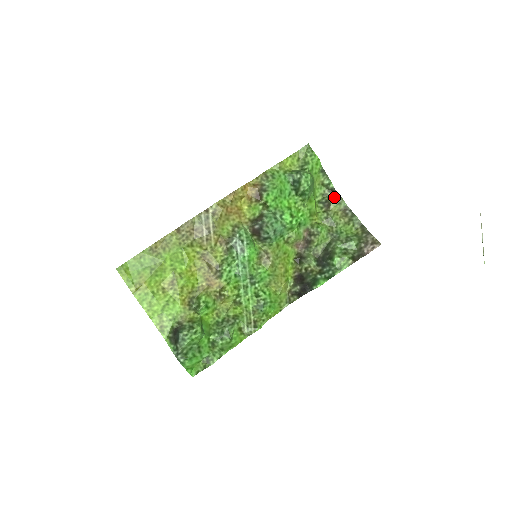
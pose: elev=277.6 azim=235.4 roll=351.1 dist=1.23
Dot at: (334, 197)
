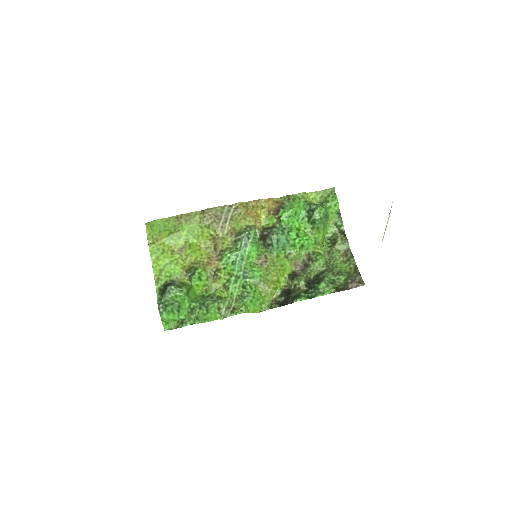
Dot at: (341, 238)
